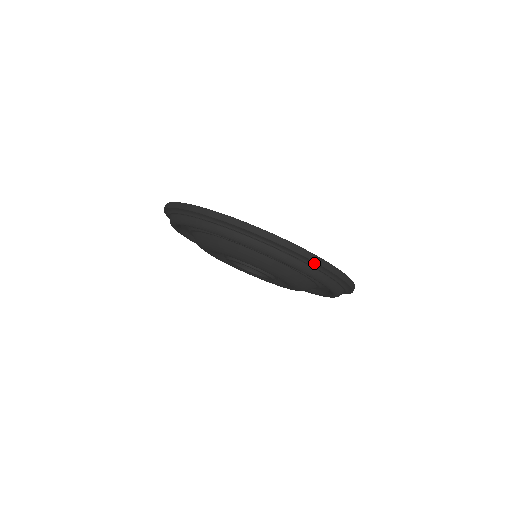
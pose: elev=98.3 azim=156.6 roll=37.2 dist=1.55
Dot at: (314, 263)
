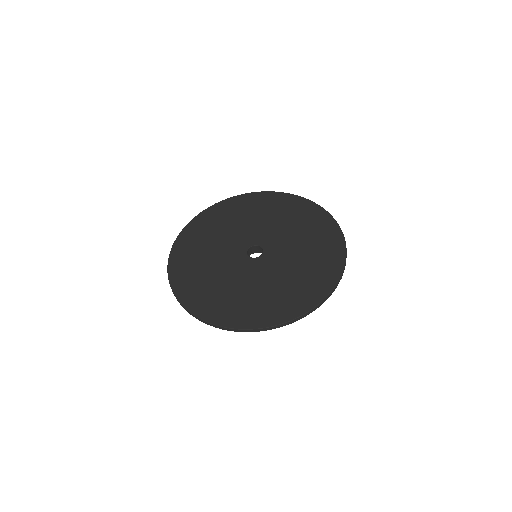
Dot at: occluded
